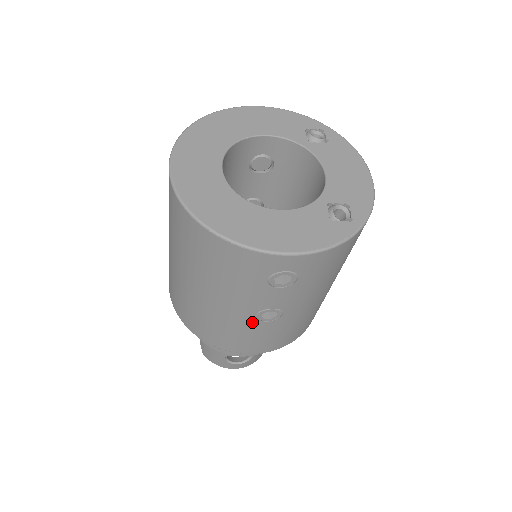
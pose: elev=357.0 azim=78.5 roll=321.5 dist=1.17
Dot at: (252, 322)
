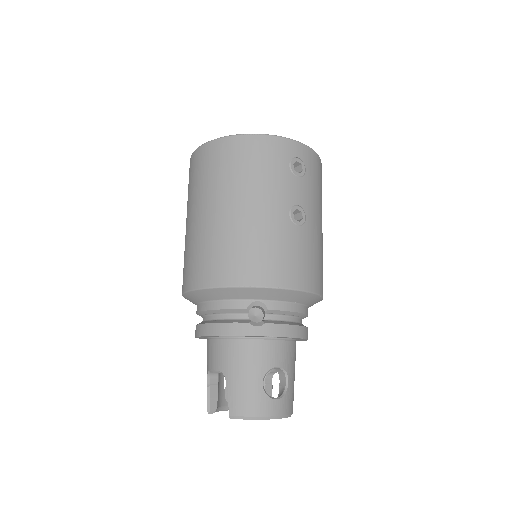
Dot at: (288, 226)
